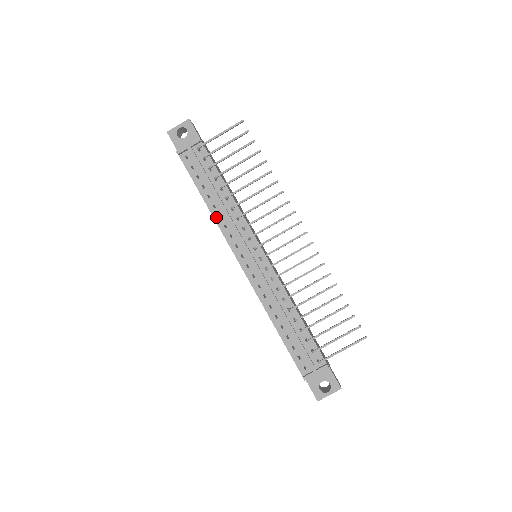
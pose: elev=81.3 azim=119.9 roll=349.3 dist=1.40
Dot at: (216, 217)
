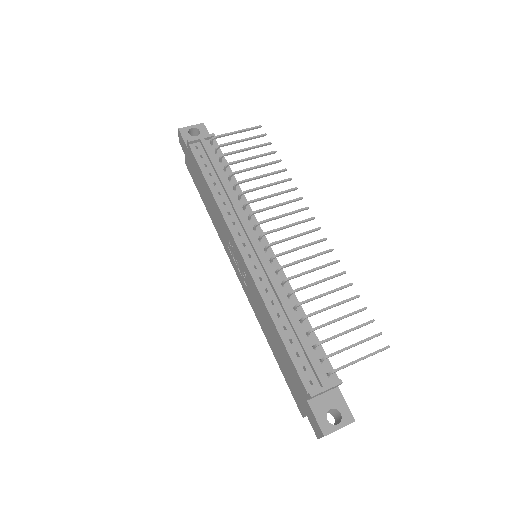
Dot at: (220, 203)
